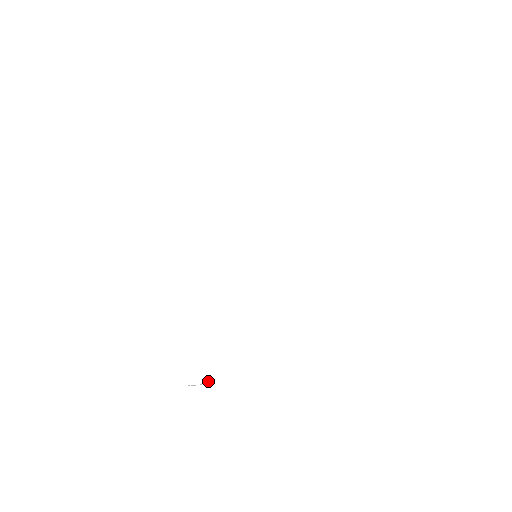
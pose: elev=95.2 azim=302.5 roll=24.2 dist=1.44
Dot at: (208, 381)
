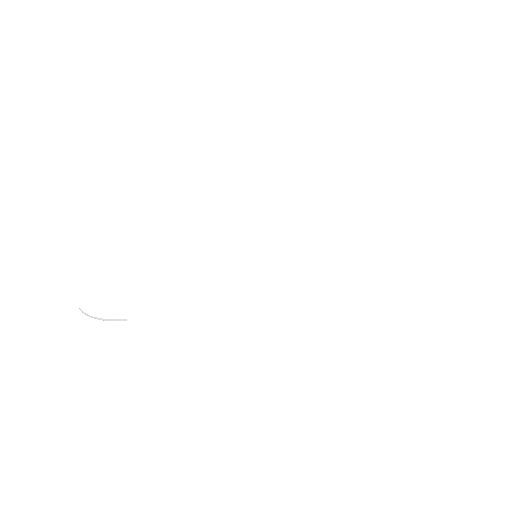
Dot at: occluded
